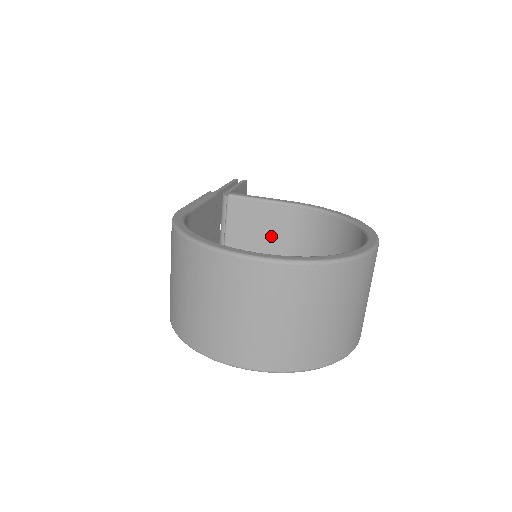
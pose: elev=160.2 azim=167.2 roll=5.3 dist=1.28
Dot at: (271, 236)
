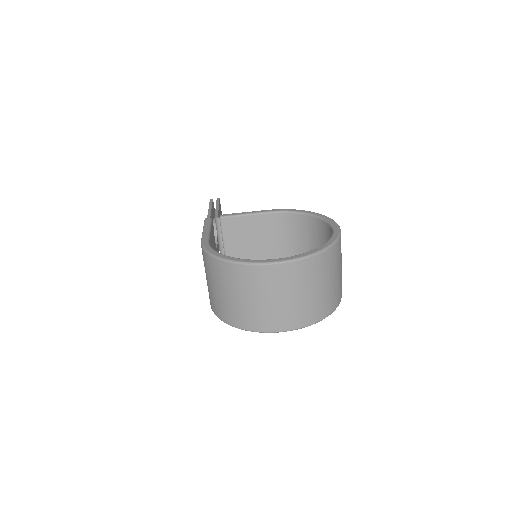
Dot at: (258, 238)
